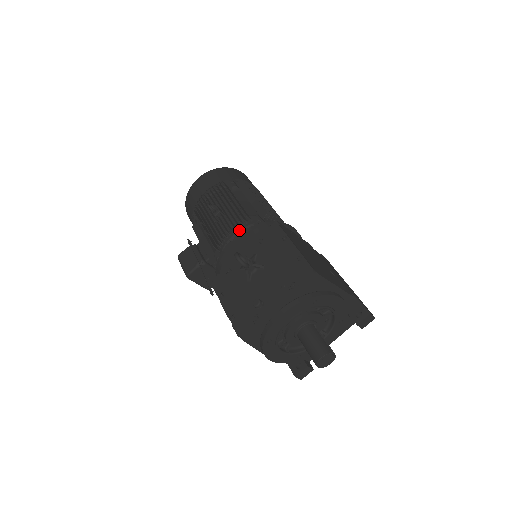
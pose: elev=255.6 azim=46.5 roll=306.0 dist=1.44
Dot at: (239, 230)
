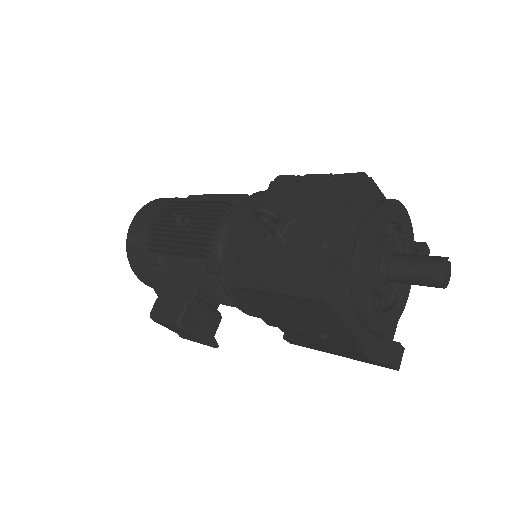
Dot at: (228, 218)
